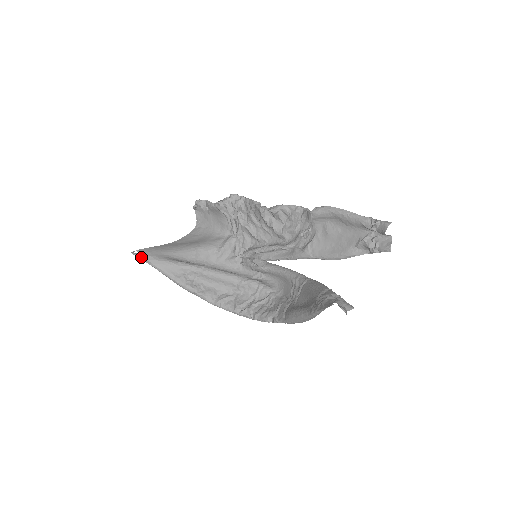
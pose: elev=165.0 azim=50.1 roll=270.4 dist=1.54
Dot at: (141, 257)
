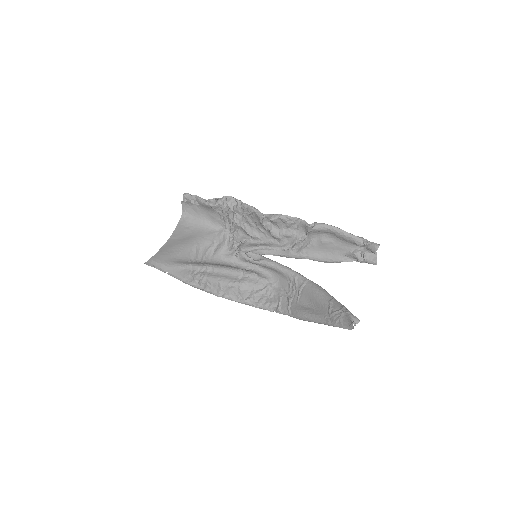
Dot at: (152, 265)
